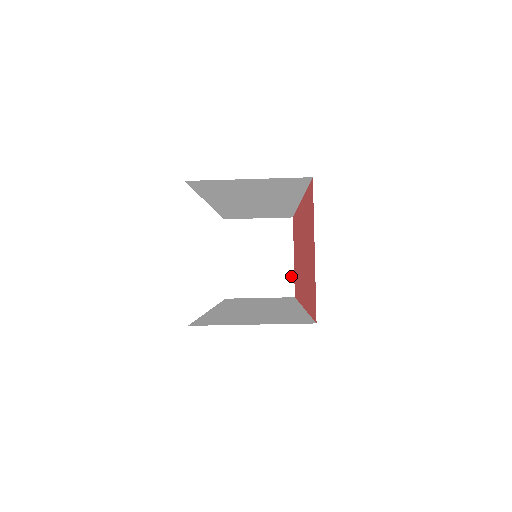
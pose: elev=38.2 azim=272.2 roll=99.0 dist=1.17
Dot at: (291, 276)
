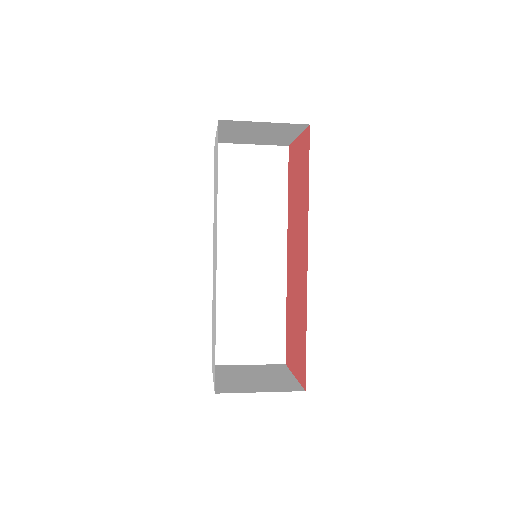
Dot at: (290, 141)
